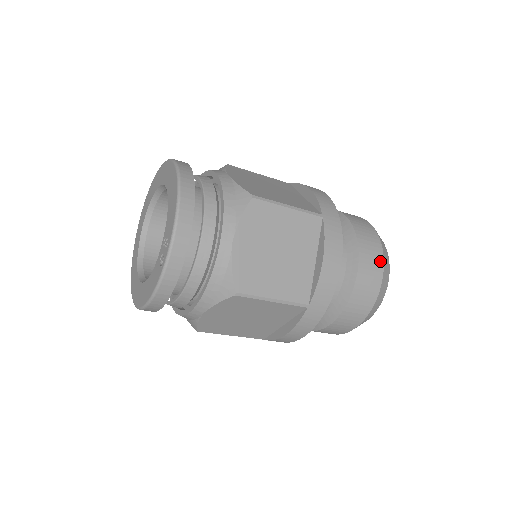
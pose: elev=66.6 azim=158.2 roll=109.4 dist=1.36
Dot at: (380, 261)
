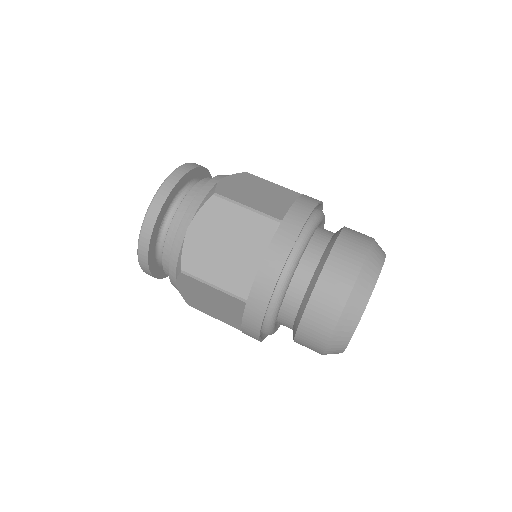
Dot at: (369, 238)
